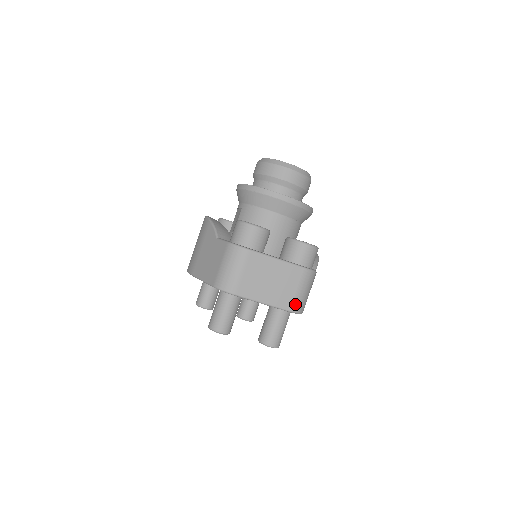
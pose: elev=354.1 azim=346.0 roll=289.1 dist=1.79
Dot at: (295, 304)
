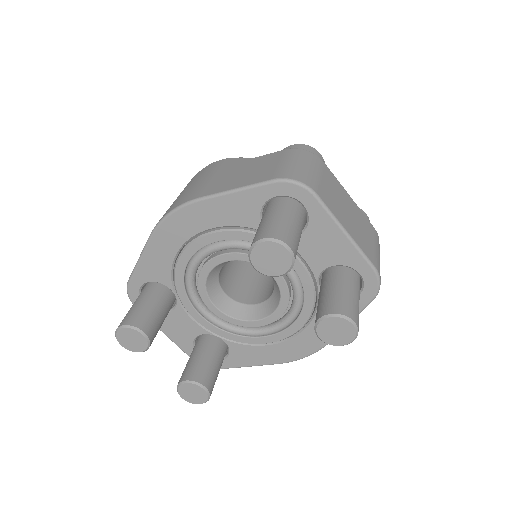
Dot at: (378, 264)
